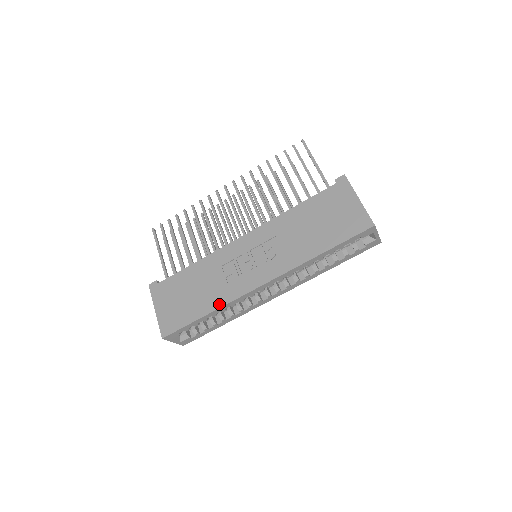
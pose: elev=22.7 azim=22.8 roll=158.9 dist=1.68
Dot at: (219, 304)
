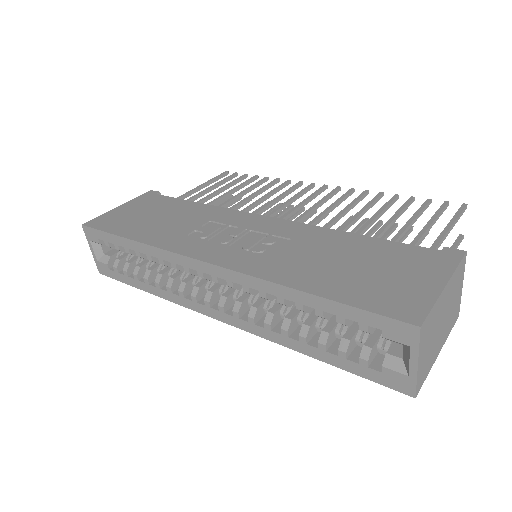
Dot at: (151, 241)
